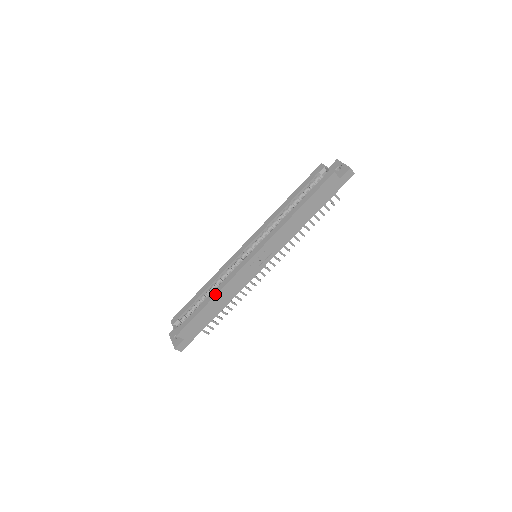
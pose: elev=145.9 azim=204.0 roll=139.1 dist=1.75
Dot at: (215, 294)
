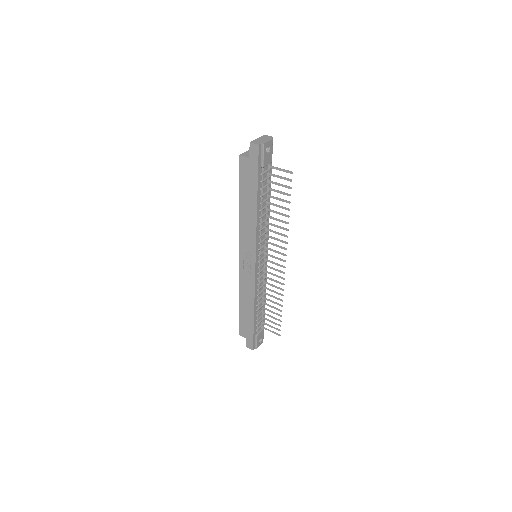
Dot at: (239, 296)
